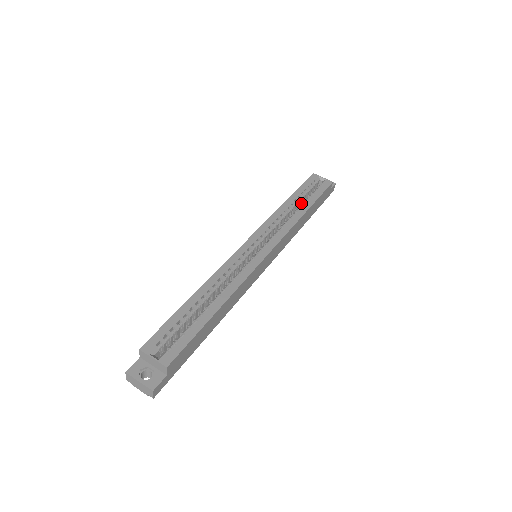
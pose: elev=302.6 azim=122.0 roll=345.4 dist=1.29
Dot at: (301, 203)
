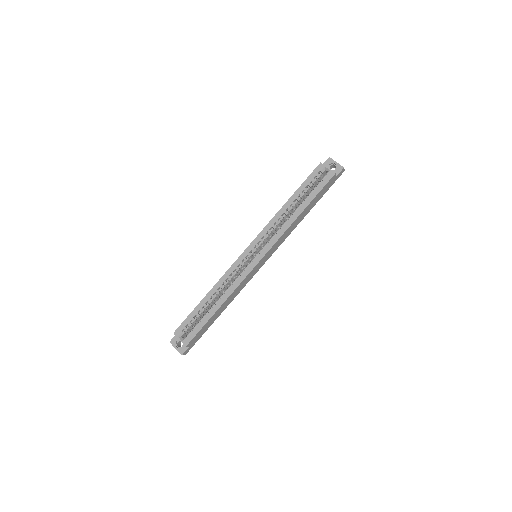
Dot at: (304, 197)
